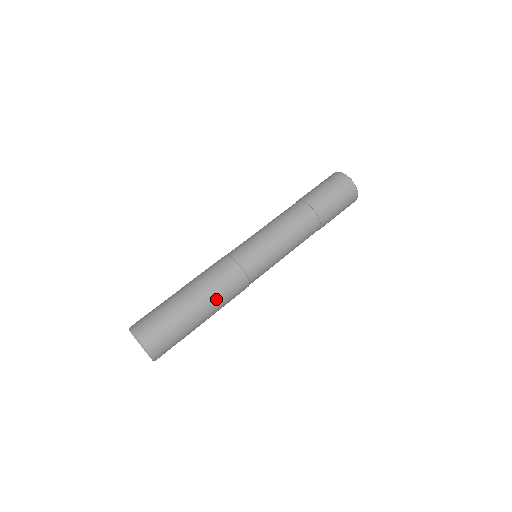
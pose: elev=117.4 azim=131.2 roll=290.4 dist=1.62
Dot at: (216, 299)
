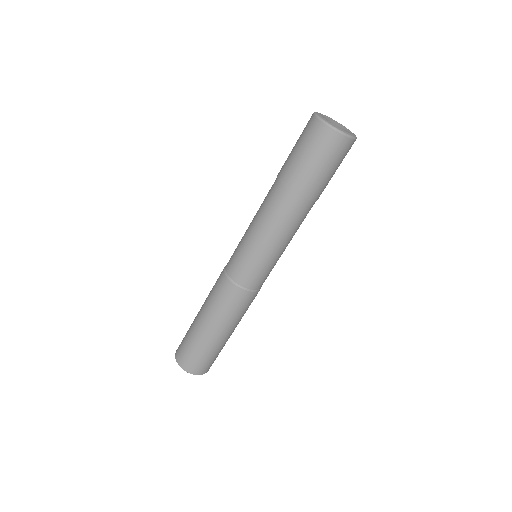
Dot at: (227, 320)
